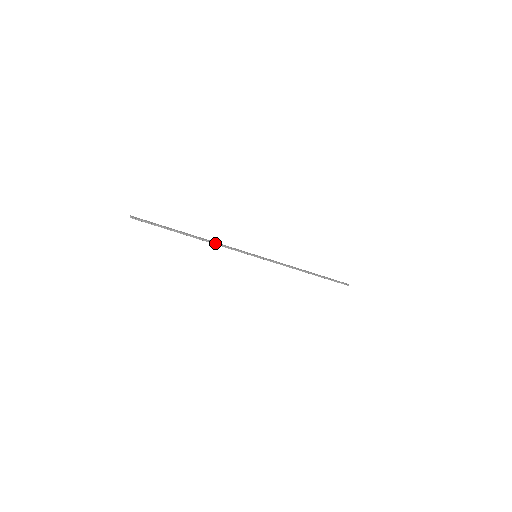
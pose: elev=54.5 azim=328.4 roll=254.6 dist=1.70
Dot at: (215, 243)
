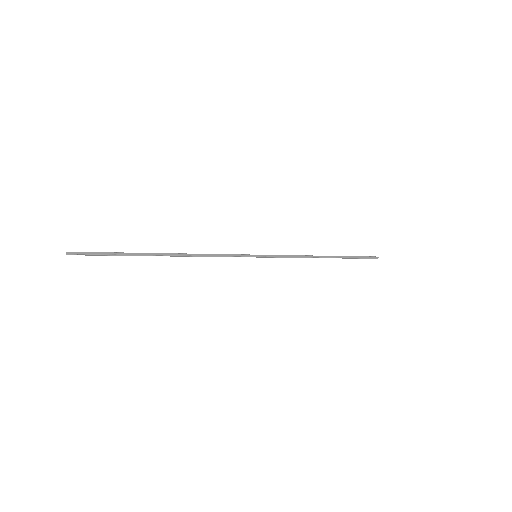
Dot at: (198, 255)
